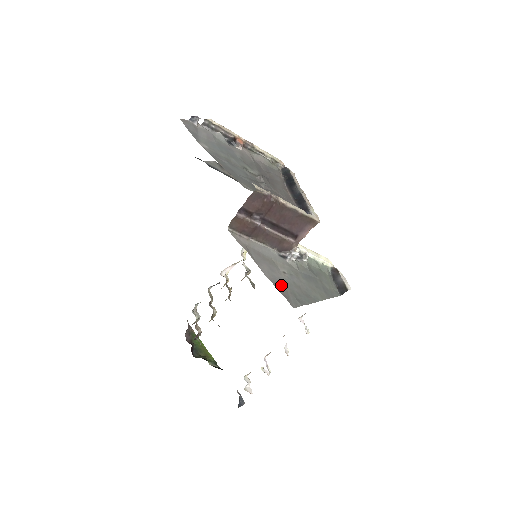
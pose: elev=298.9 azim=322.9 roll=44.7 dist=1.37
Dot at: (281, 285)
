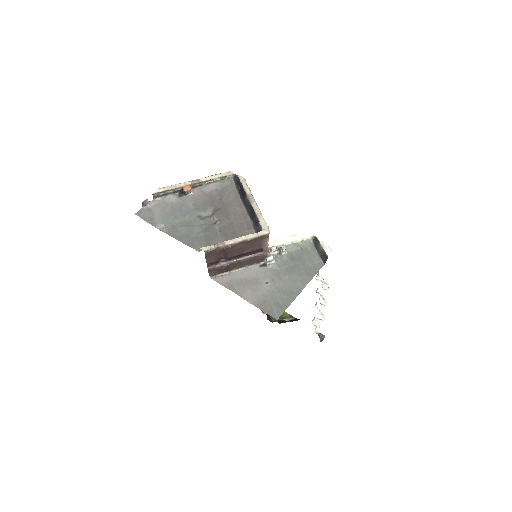
Dot at: (264, 302)
